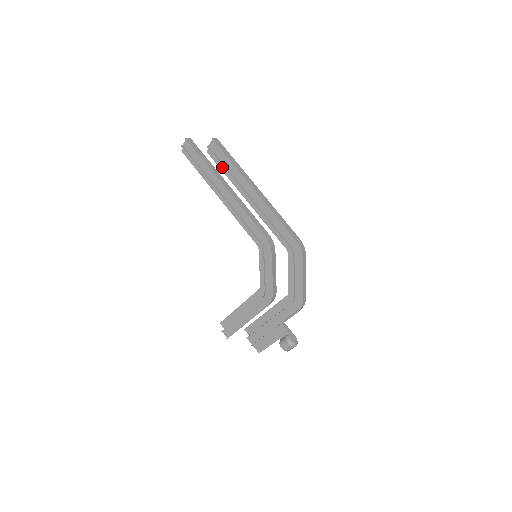
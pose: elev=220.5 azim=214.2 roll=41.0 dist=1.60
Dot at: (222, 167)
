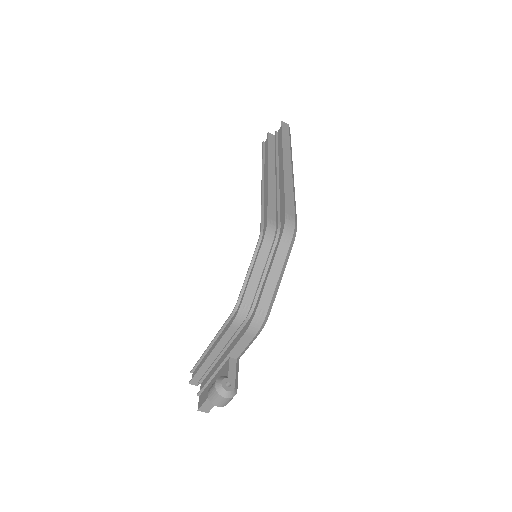
Dot at: occluded
